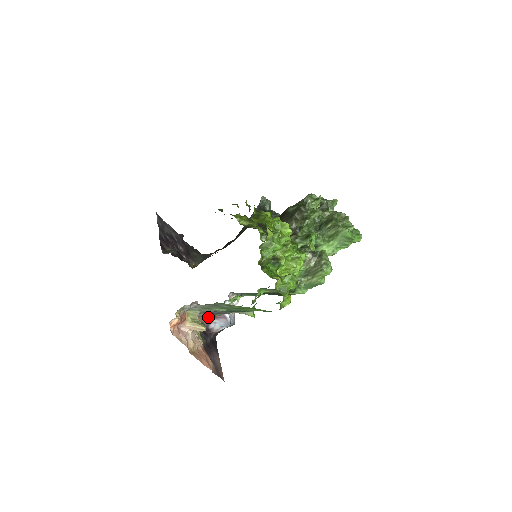
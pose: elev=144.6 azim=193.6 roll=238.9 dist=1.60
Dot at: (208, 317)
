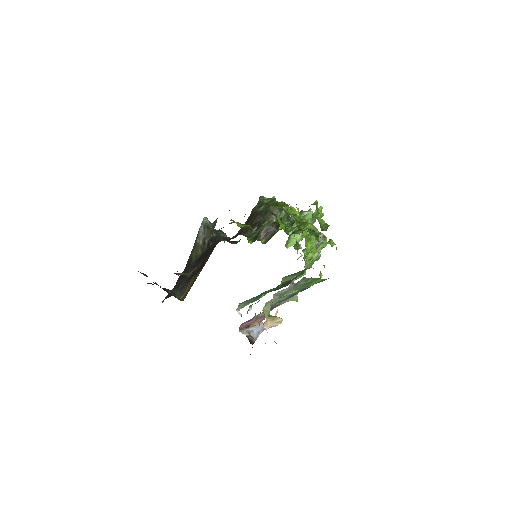
Dot at: occluded
